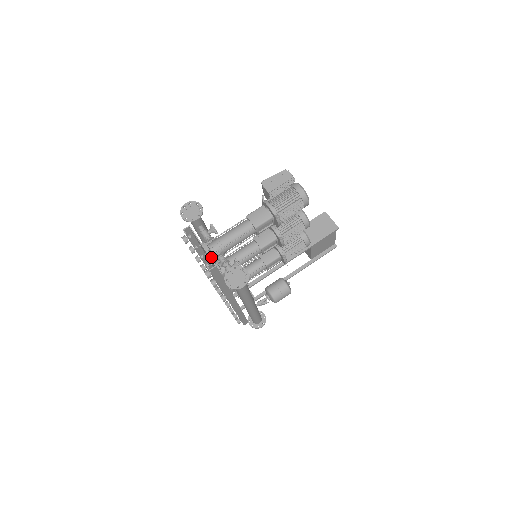
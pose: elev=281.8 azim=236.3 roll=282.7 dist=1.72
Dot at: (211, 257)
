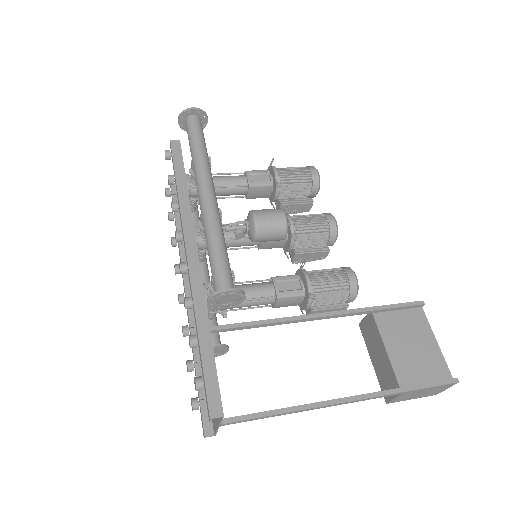
Dot at: occluded
